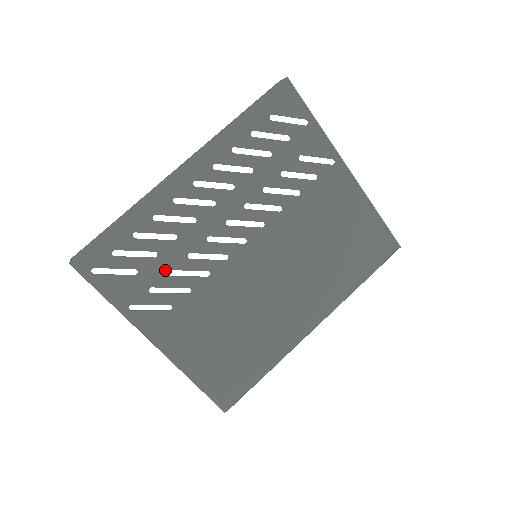
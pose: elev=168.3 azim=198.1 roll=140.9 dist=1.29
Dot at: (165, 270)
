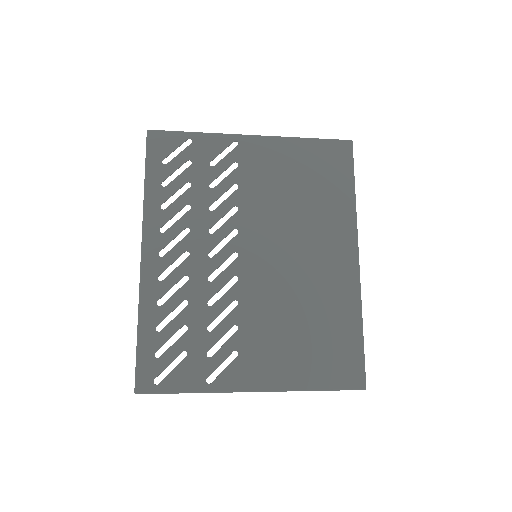
Dot at: (203, 331)
